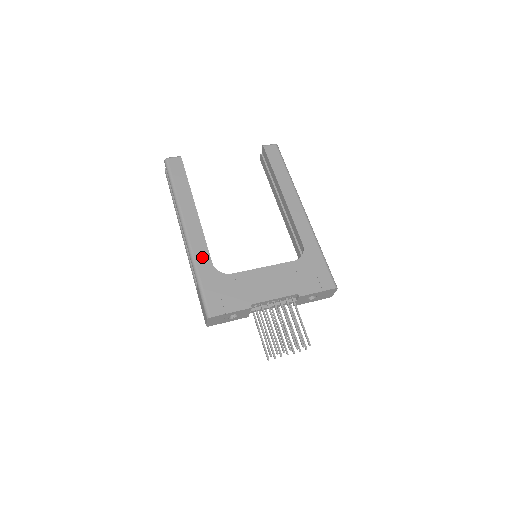
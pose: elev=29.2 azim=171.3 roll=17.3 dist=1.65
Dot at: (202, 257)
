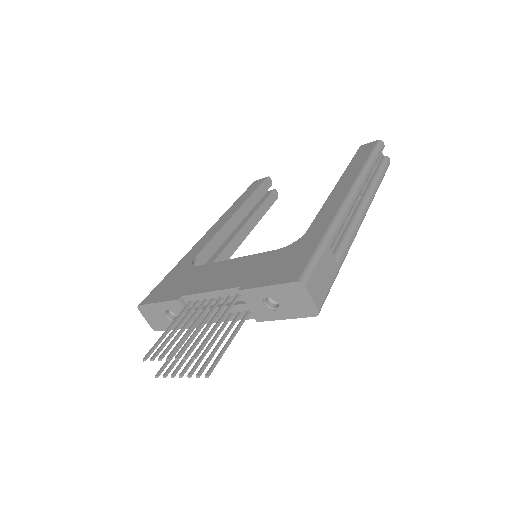
Dot at: (193, 252)
